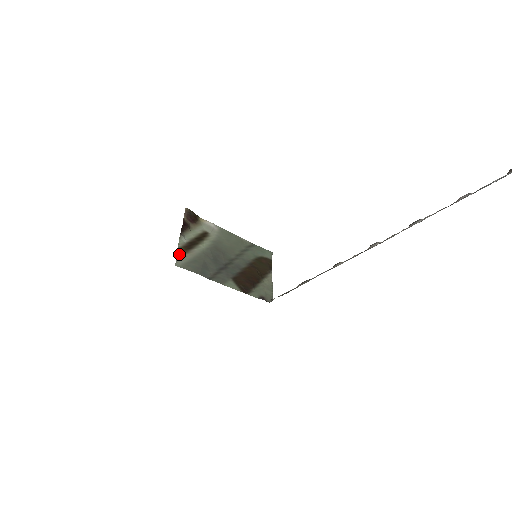
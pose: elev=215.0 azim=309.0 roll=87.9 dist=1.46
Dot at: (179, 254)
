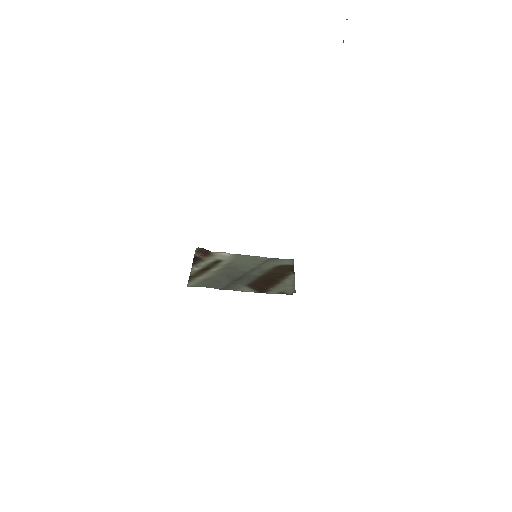
Dot at: (191, 278)
